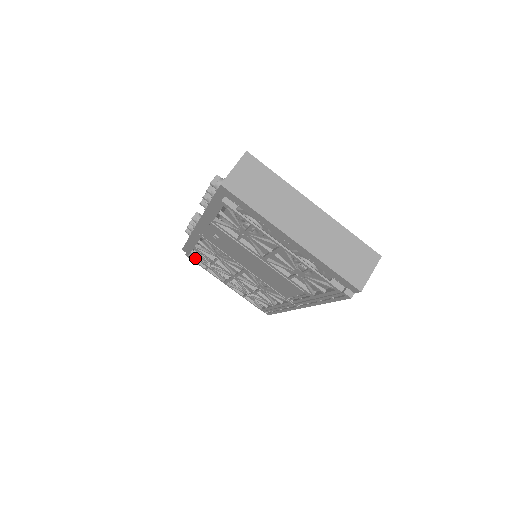
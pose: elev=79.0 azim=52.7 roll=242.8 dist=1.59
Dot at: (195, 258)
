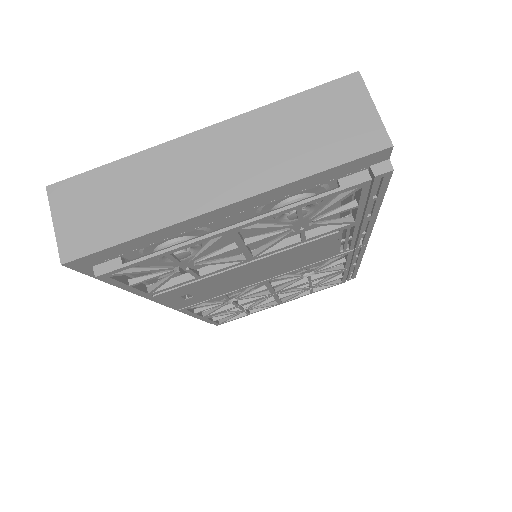
Dot at: (226, 319)
